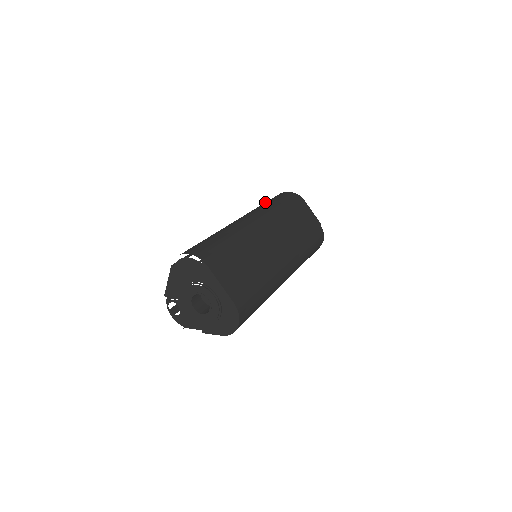
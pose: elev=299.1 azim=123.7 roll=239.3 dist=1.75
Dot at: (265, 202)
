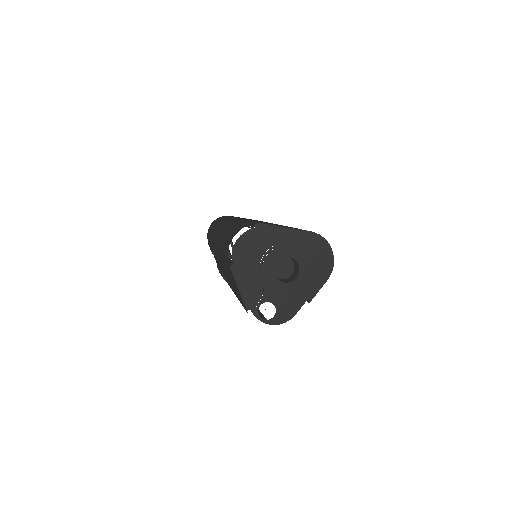
Dot at: occluded
